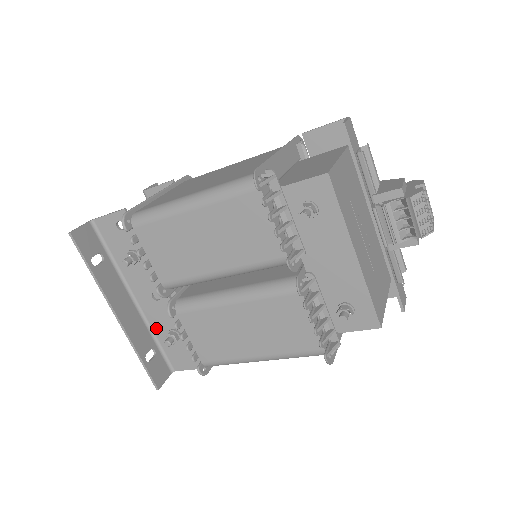
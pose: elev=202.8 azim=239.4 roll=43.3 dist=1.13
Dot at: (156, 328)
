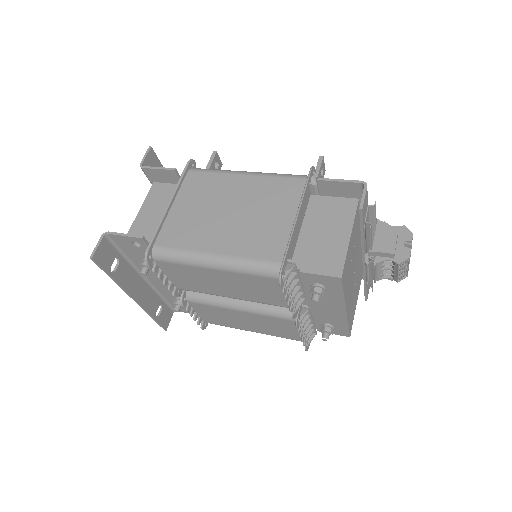
Dot at: (163, 292)
